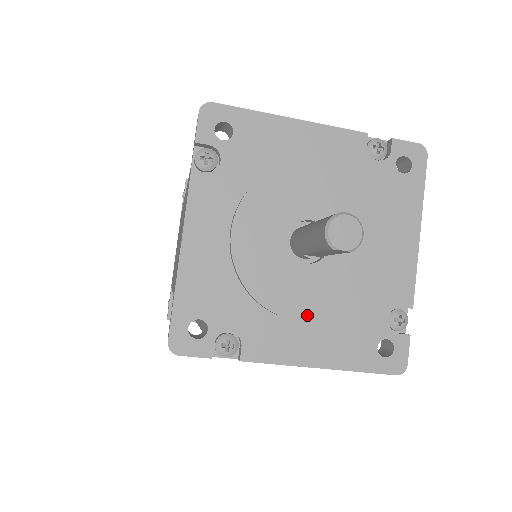
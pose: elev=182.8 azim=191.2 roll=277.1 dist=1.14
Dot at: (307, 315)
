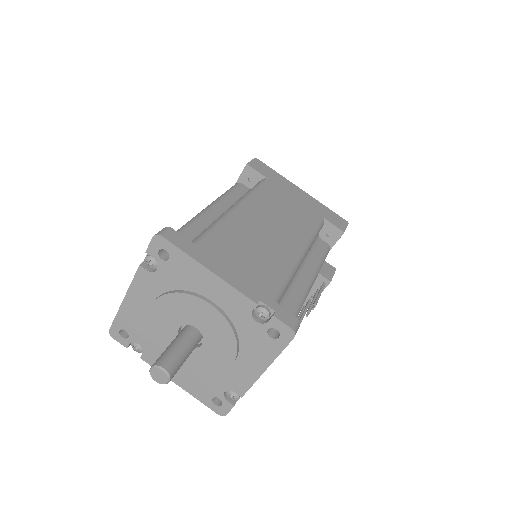
Dot at: occluded
